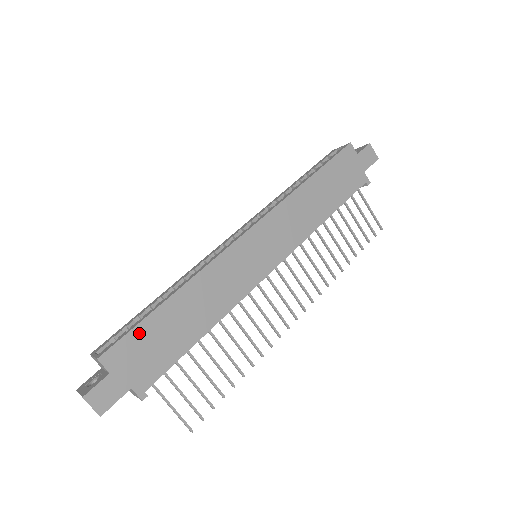
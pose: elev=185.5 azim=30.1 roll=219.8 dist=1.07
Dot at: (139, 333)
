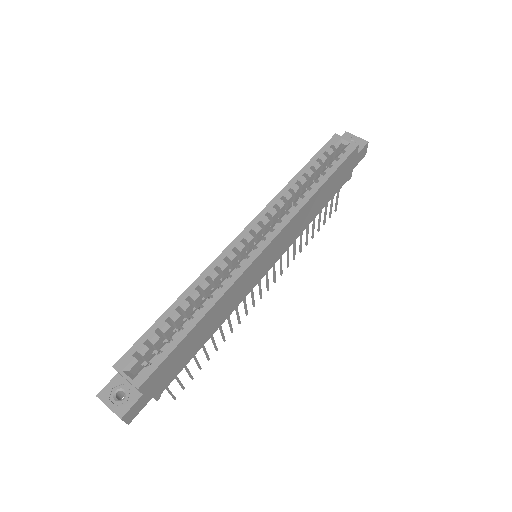
Dot at: (170, 357)
